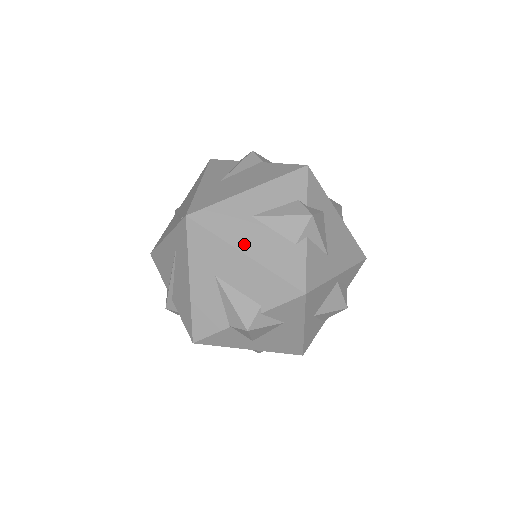
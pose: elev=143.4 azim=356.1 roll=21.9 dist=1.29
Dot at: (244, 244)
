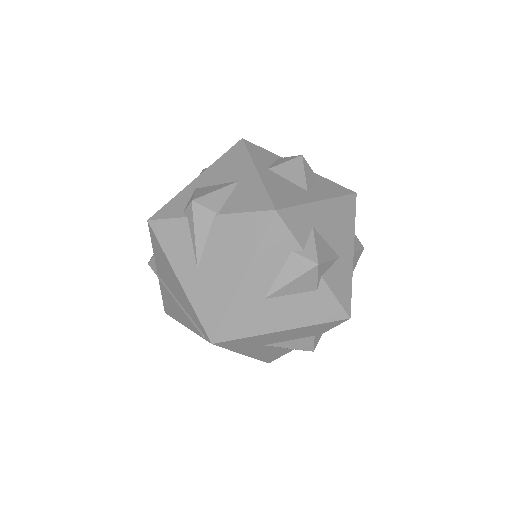
Dot at: (276, 325)
